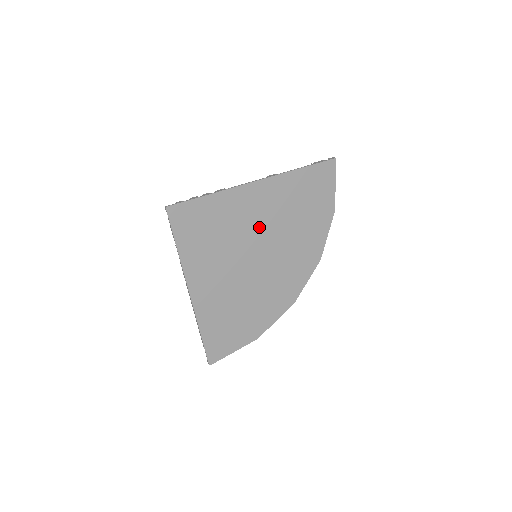
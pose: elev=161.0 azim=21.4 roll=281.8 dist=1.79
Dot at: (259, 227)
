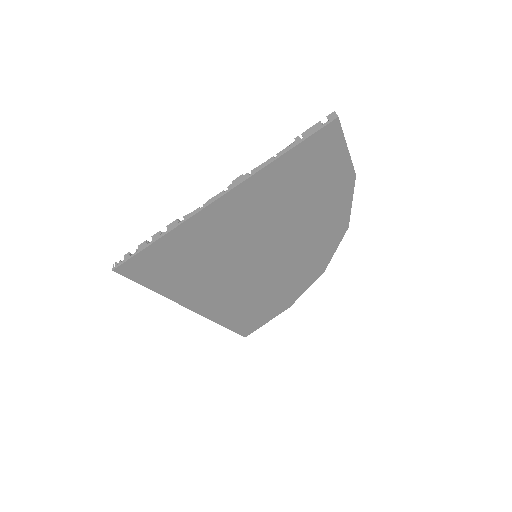
Dot at: (246, 236)
